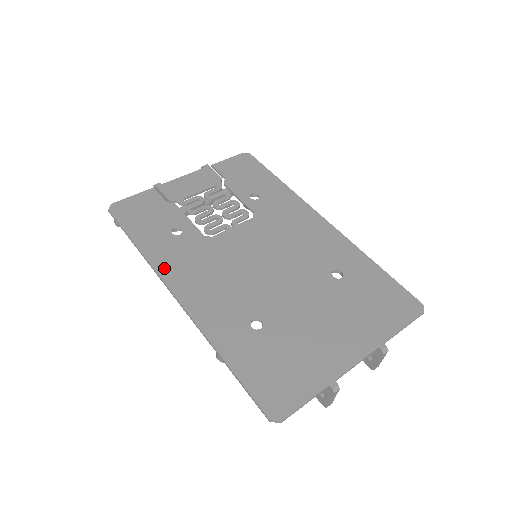
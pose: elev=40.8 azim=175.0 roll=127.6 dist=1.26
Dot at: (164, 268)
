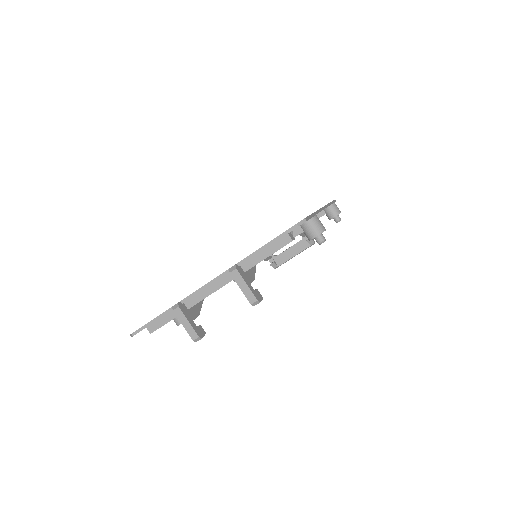
Dot at: occluded
